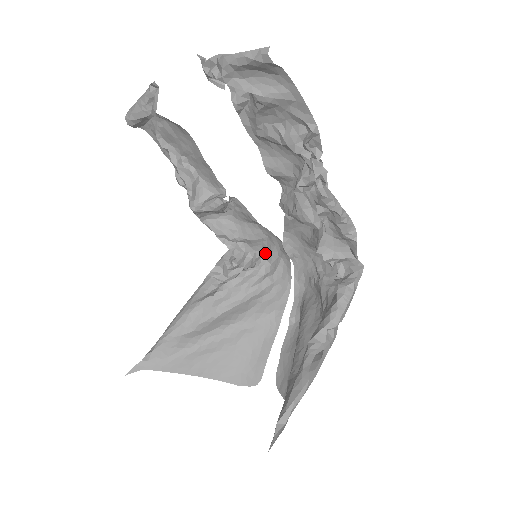
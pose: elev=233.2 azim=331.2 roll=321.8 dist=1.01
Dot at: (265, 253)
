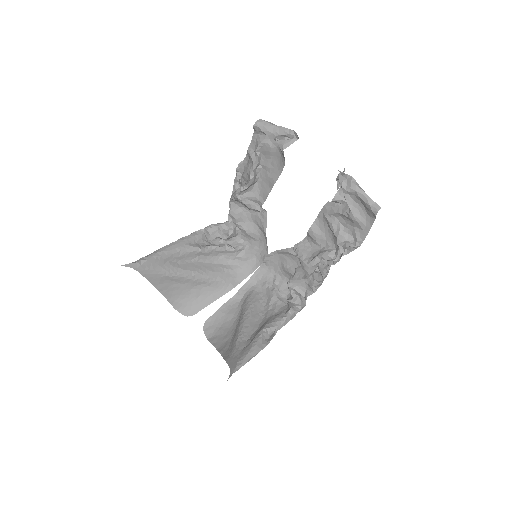
Dot at: (247, 245)
